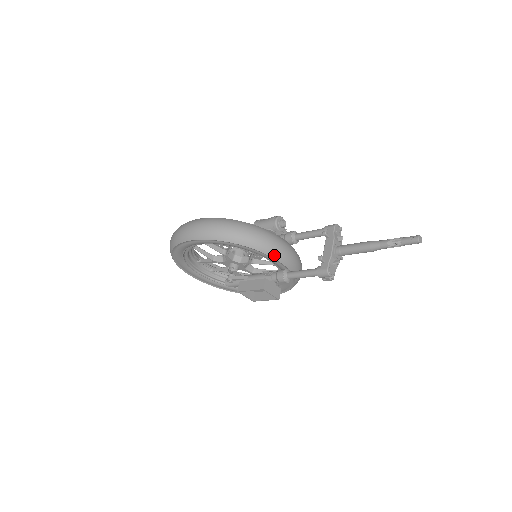
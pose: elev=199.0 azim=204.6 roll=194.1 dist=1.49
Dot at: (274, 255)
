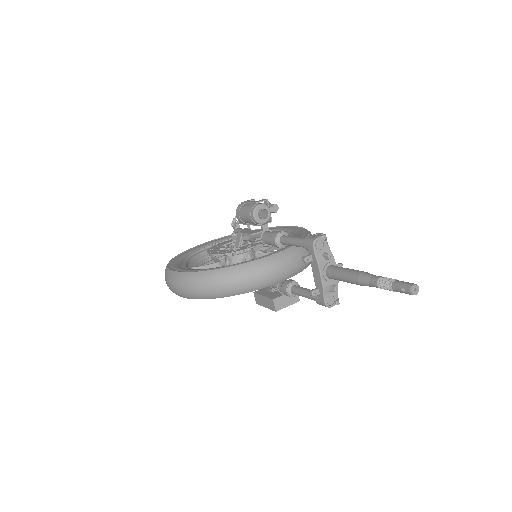
Dot at: (266, 285)
